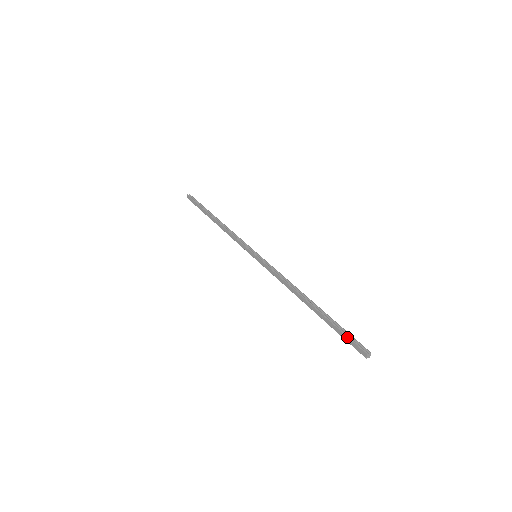
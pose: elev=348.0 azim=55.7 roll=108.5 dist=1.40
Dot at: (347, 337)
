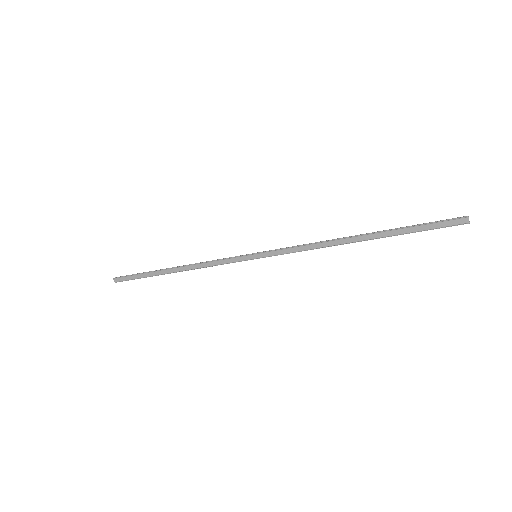
Dot at: (432, 224)
